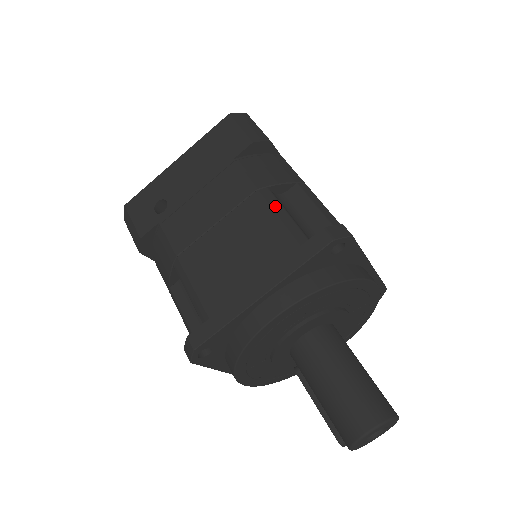
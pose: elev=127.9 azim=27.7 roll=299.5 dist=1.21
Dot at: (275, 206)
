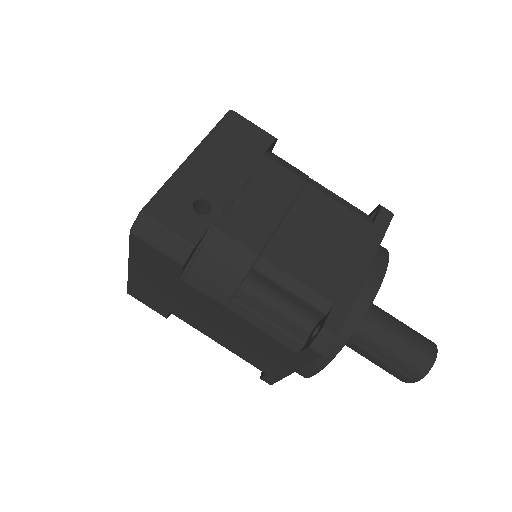
Dot at: (330, 194)
